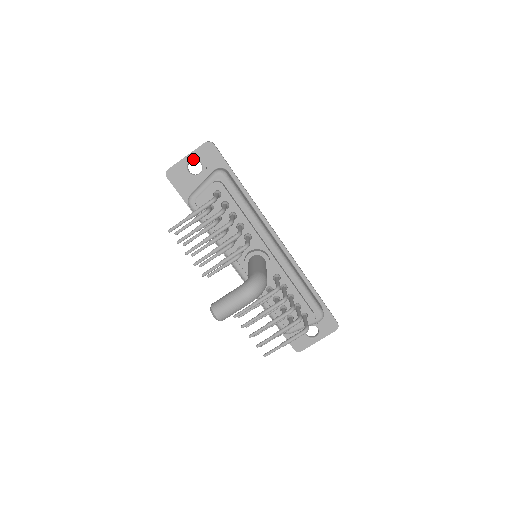
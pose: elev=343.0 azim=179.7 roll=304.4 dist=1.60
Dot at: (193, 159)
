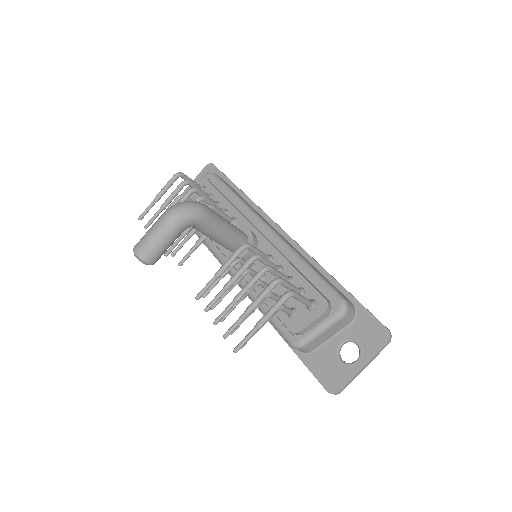
Dot at: occluded
